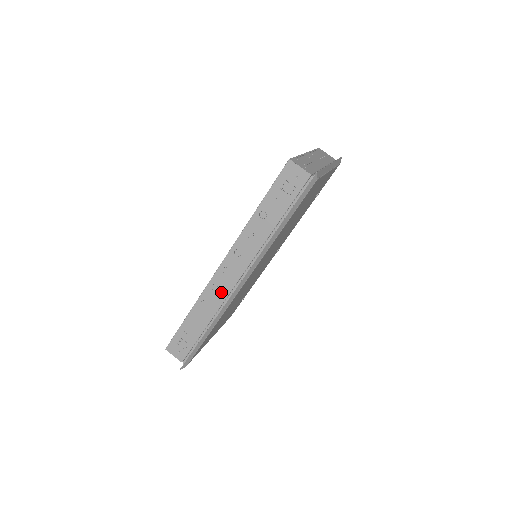
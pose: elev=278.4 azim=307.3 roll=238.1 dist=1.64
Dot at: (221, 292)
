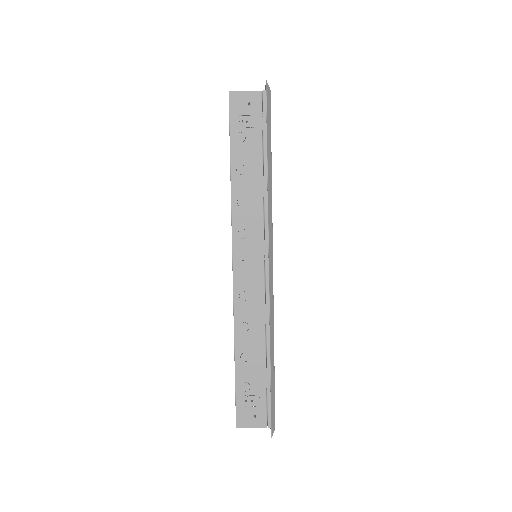
Dot at: (254, 296)
